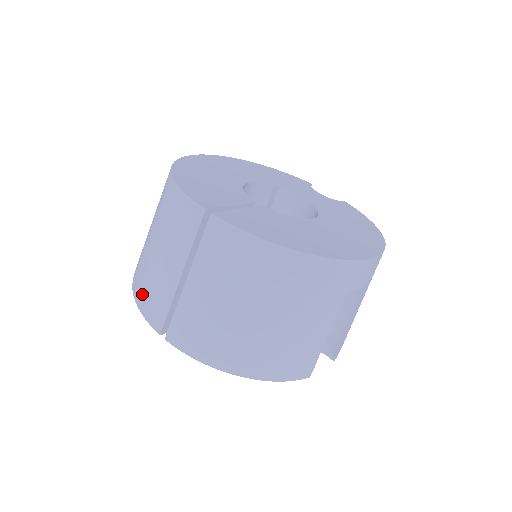
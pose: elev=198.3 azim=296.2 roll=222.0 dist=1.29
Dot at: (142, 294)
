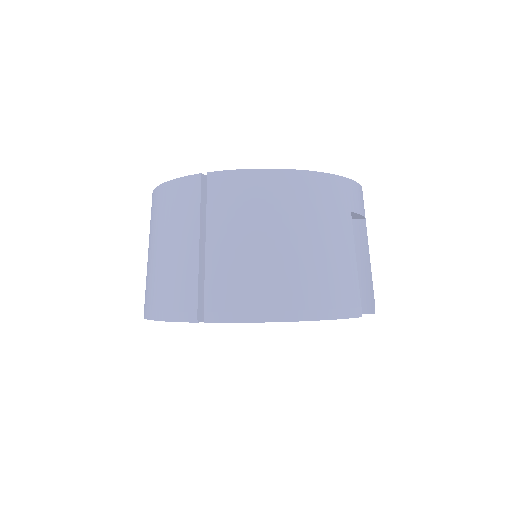
Dot at: (163, 303)
